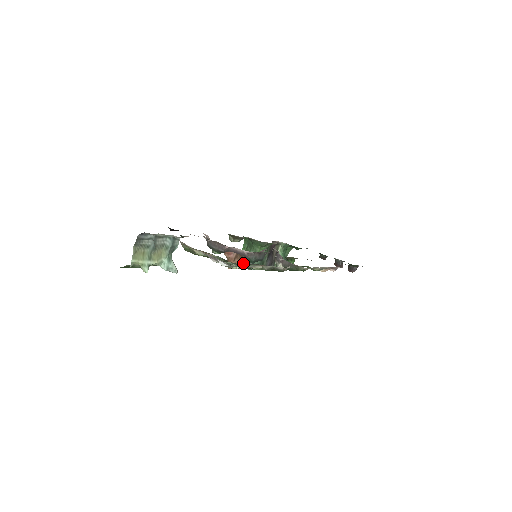
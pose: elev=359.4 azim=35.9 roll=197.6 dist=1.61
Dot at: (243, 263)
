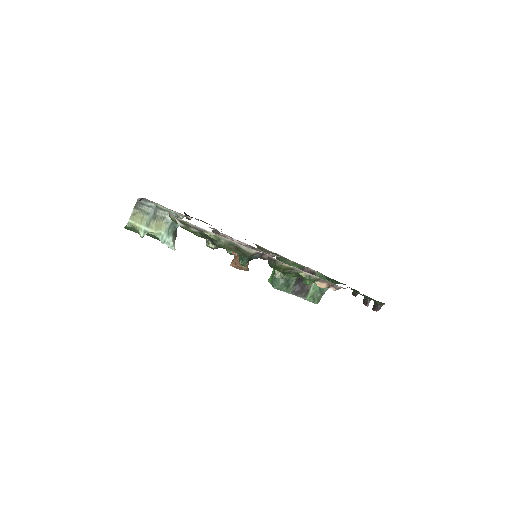
Dot at: occluded
